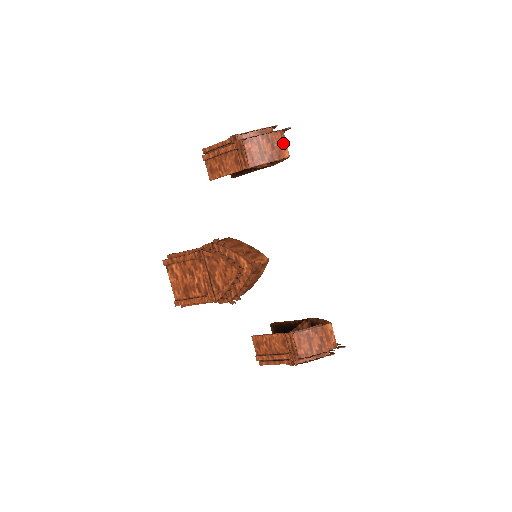
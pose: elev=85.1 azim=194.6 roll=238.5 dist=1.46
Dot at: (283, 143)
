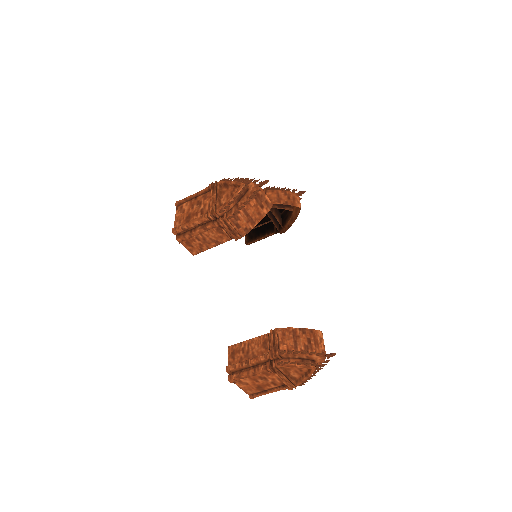
Dot at: (297, 199)
